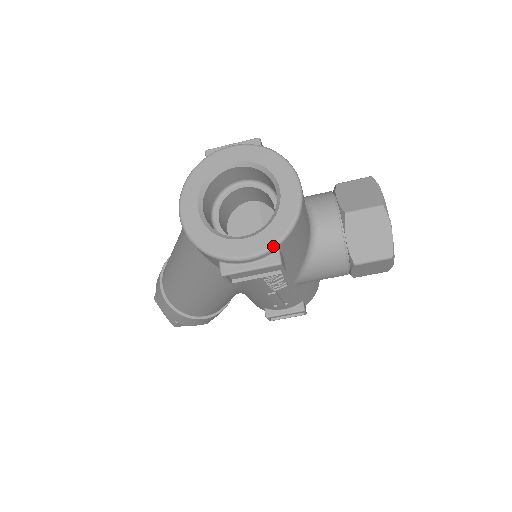
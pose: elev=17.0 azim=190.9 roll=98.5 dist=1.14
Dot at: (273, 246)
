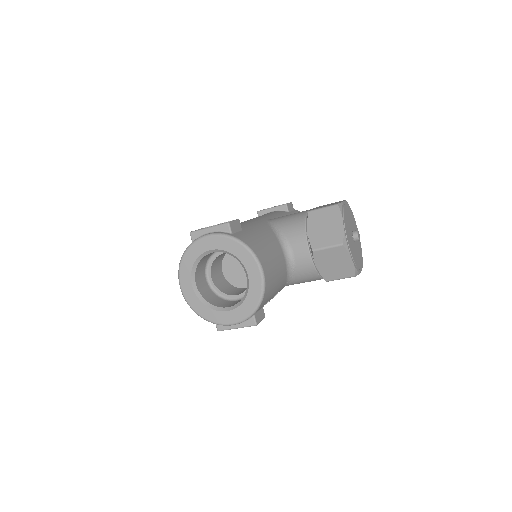
Dot at: (248, 317)
